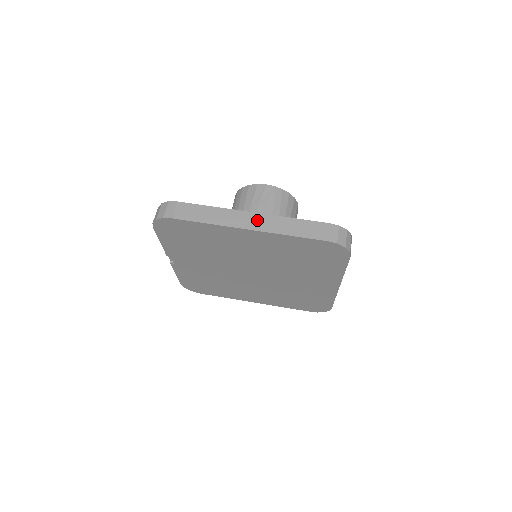
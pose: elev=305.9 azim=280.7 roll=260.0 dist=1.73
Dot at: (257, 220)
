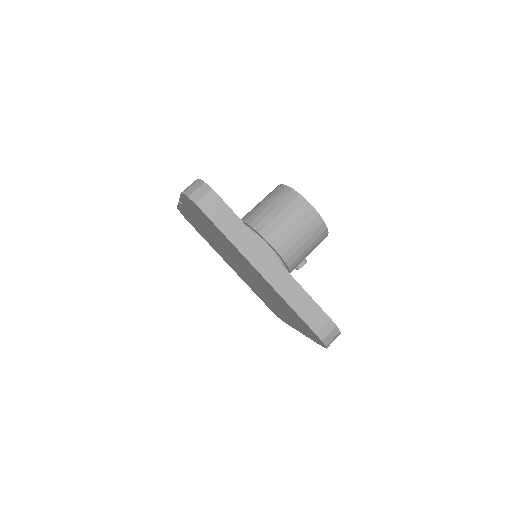
Dot at: (275, 271)
